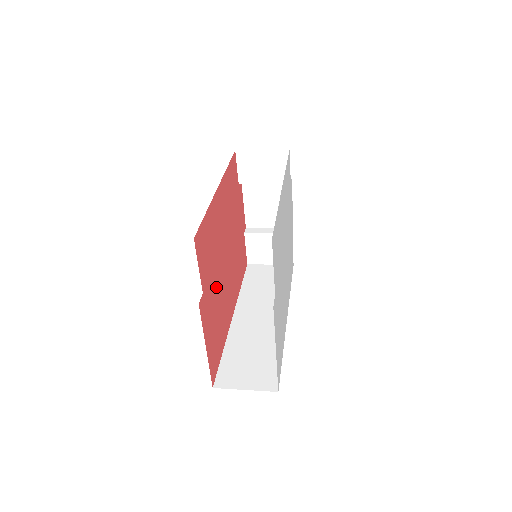
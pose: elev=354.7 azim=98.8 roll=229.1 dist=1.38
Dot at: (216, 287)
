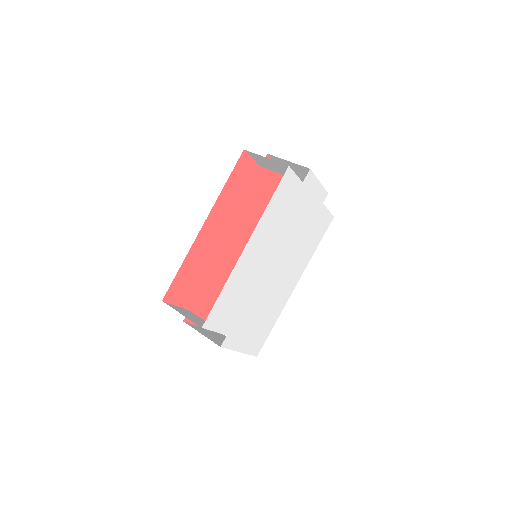
Dot at: (216, 284)
